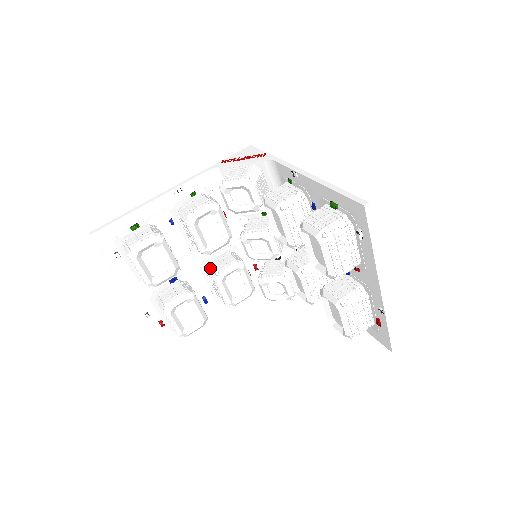
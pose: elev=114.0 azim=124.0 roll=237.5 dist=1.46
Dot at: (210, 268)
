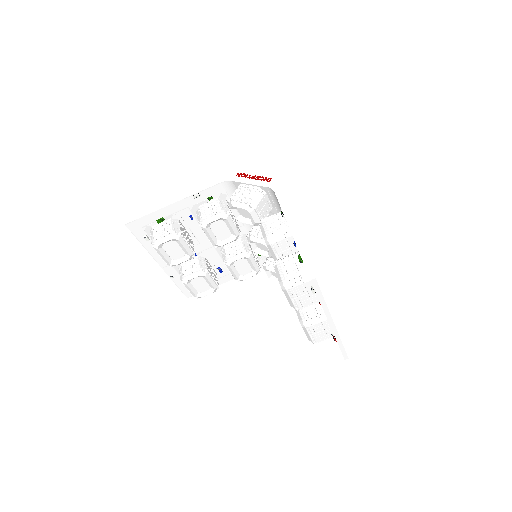
Dot at: (223, 251)
